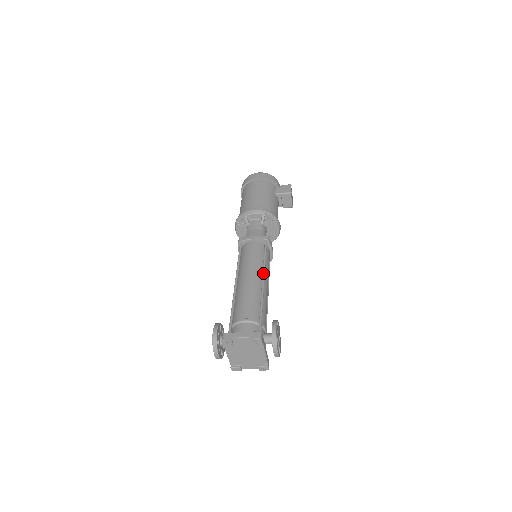
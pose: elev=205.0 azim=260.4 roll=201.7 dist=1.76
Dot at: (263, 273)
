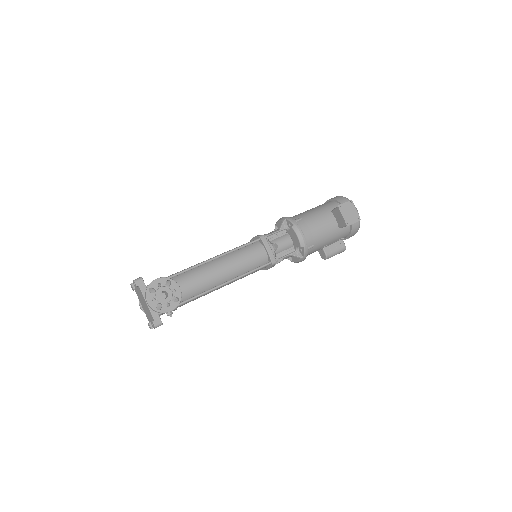
Dot at: (218, 255)
